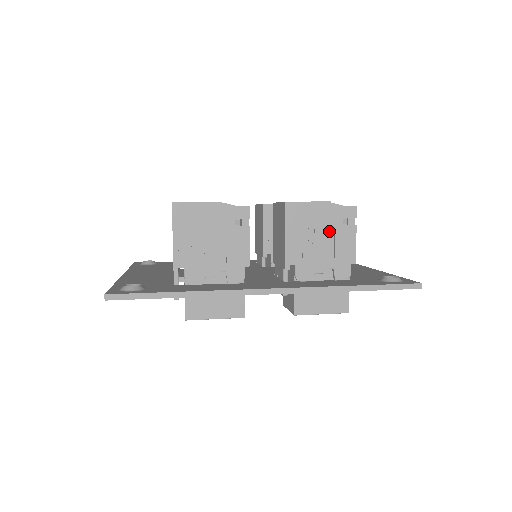
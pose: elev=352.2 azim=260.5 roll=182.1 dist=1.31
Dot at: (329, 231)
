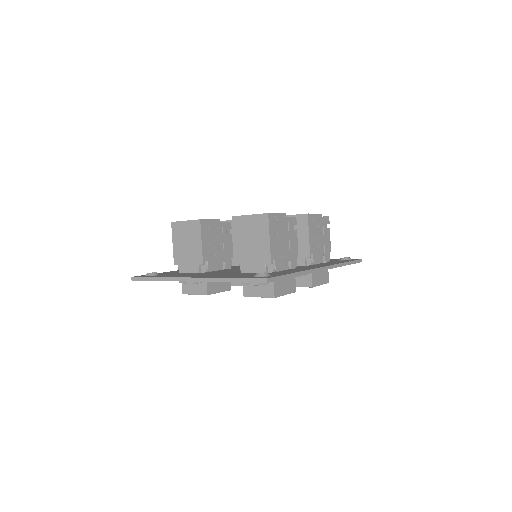
Dot at: (322, 232)
